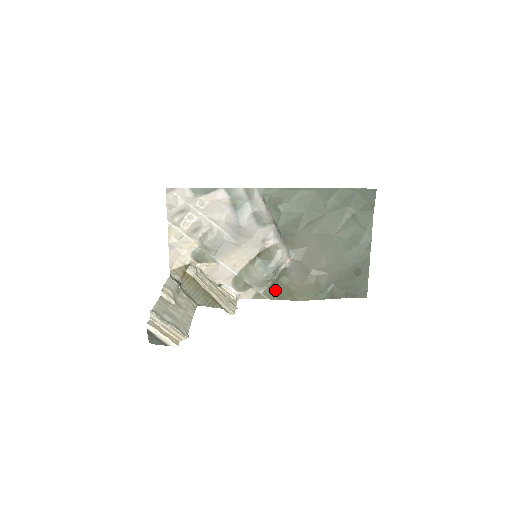
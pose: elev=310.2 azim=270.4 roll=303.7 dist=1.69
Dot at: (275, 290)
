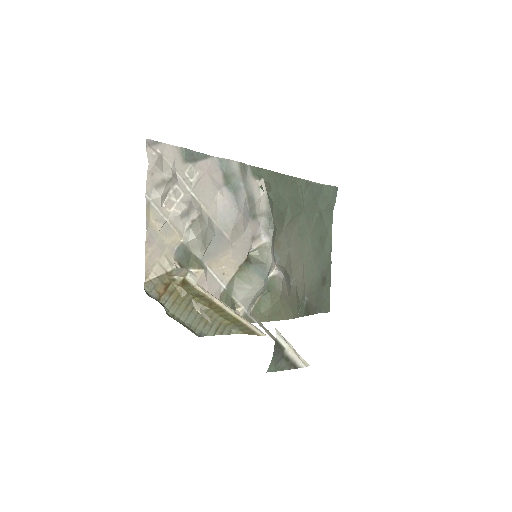
Dot at: (266, 307)
